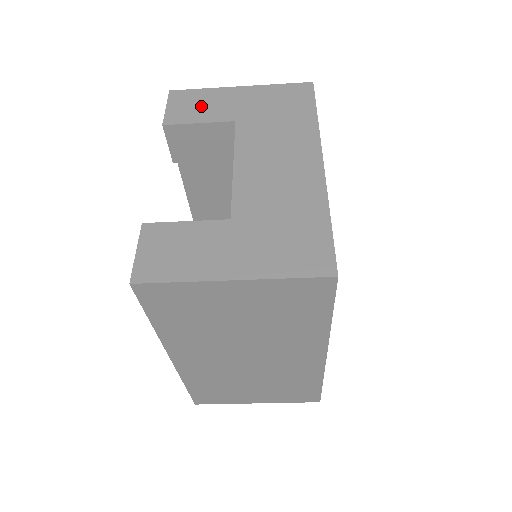
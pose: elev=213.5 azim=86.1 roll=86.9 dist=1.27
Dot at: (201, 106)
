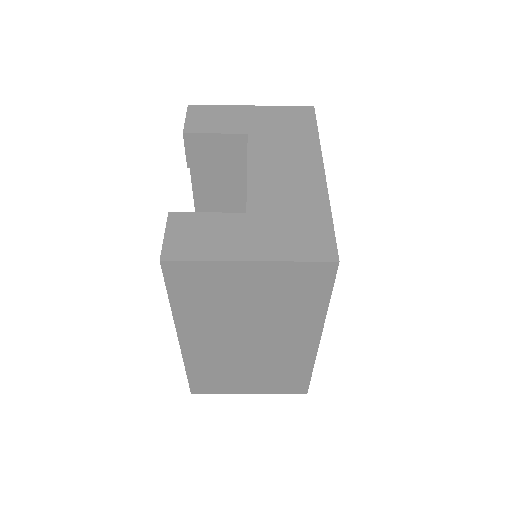
Dot at: (217, 119)
